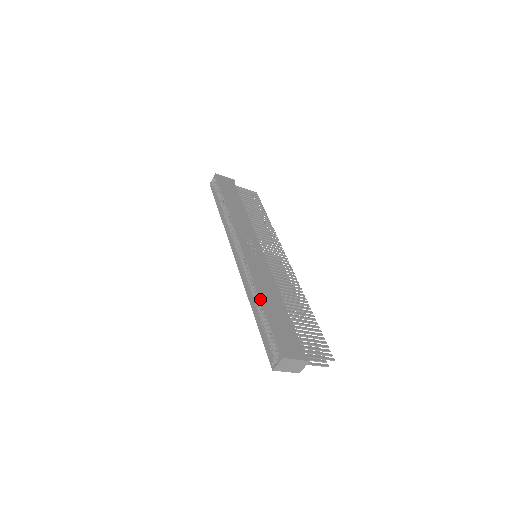
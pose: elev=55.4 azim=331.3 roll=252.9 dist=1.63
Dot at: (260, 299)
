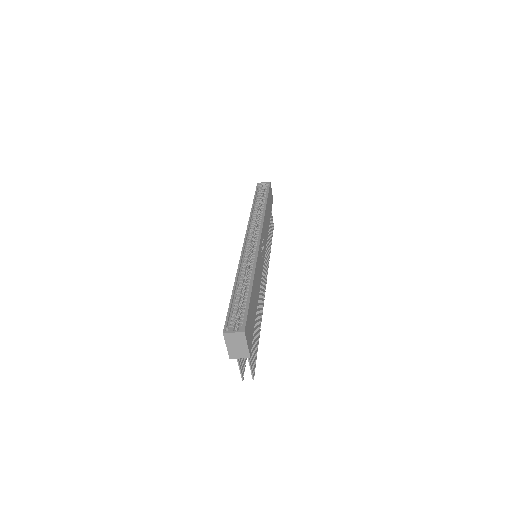
Dot at: (252, 280)
